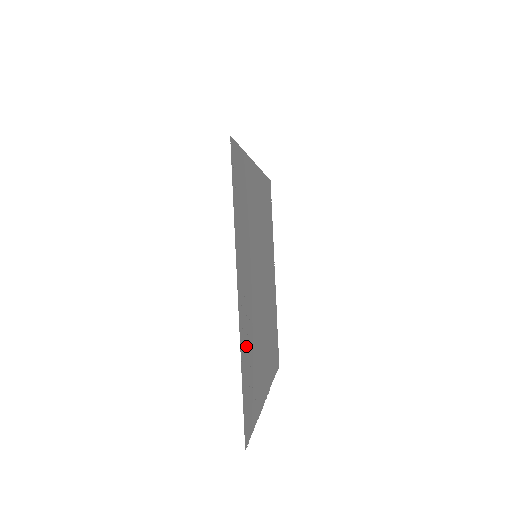
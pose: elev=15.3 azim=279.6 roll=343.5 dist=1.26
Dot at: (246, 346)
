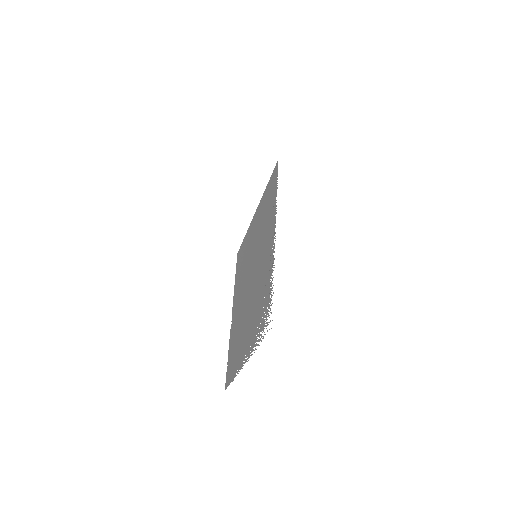
Dot at: (268, 277)
